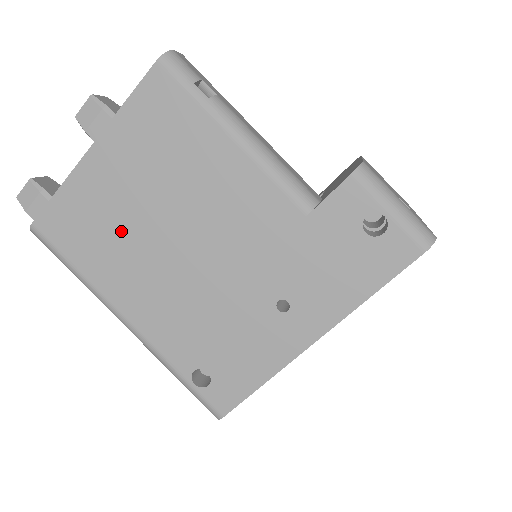
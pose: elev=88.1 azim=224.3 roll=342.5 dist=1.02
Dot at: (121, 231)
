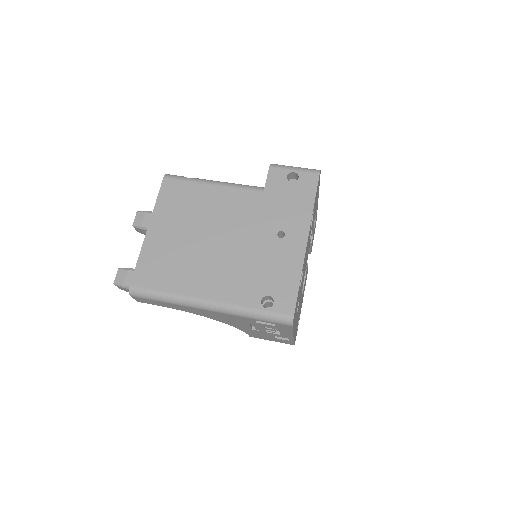
Dot at: (181, 256)
